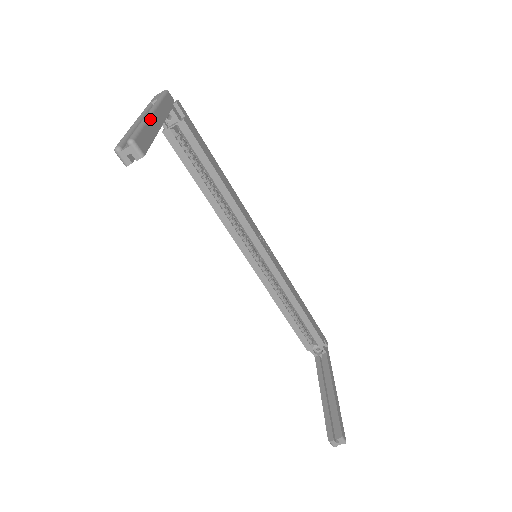
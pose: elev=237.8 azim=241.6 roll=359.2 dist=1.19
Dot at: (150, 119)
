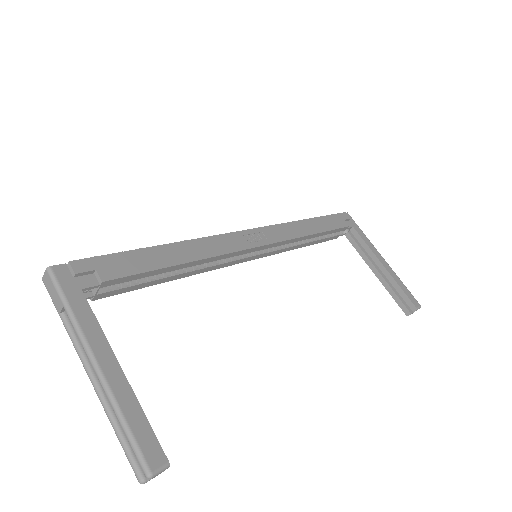
Dot at: (111, 389)
